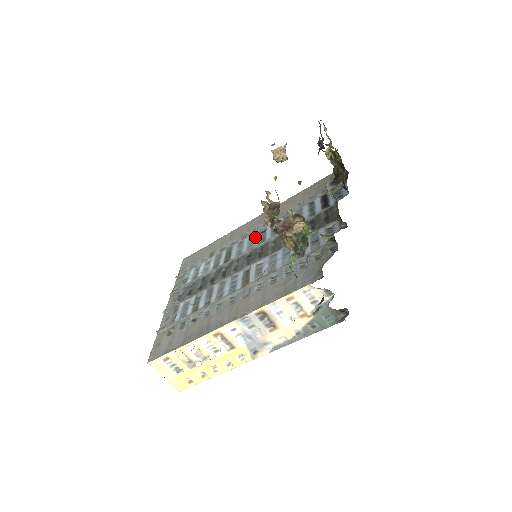
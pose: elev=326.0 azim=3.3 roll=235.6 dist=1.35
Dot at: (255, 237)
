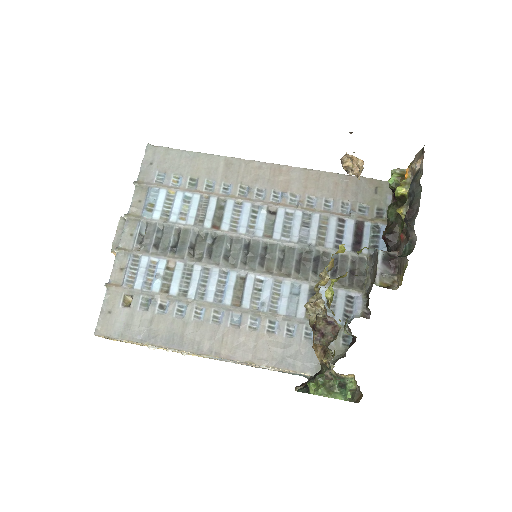
Dot at: (260, 215)
